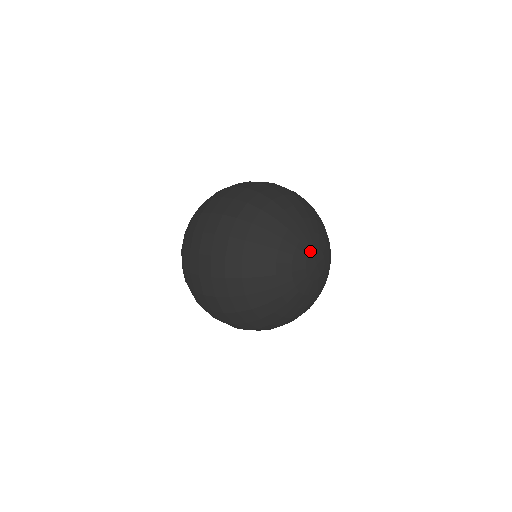
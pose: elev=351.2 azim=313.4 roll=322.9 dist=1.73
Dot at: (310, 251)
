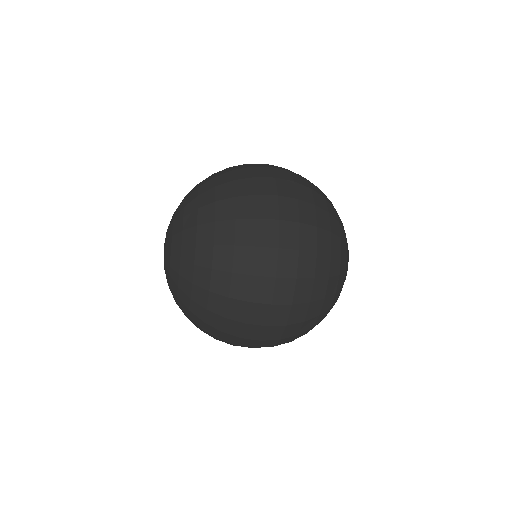
Dot at: occluded
